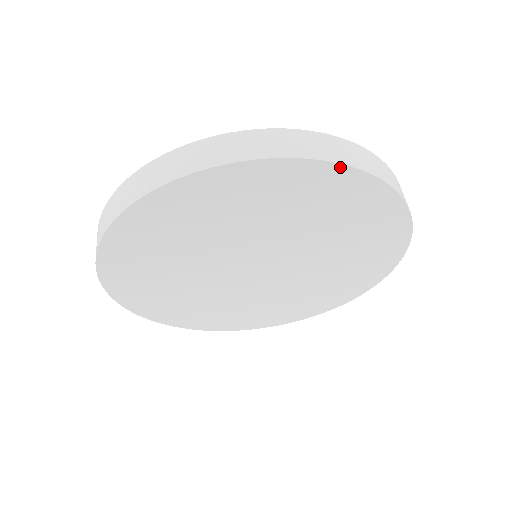
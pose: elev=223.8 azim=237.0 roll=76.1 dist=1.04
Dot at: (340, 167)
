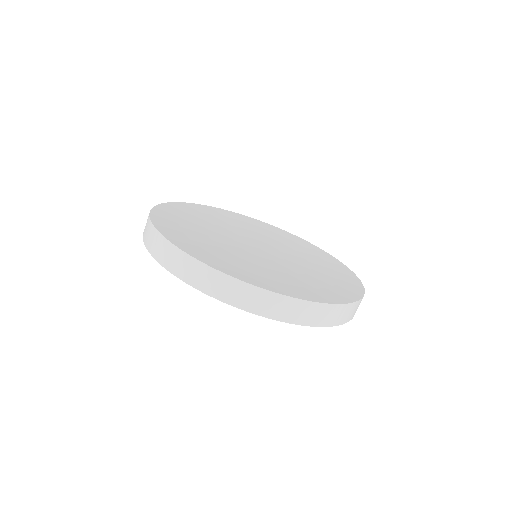
Dot at: occluded
